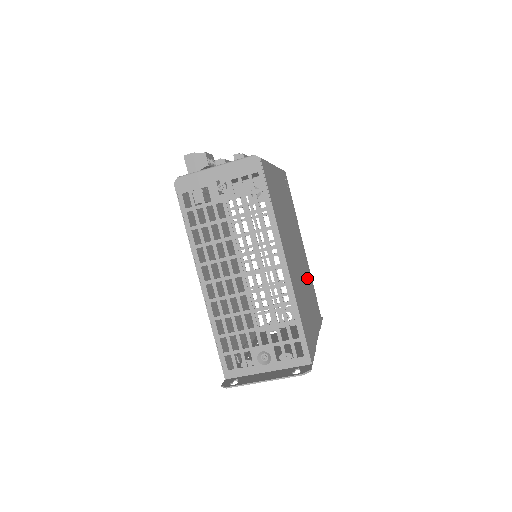
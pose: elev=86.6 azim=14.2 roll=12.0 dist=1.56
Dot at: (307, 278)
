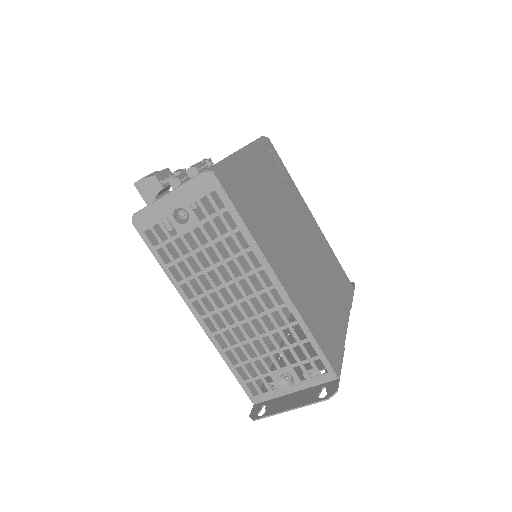
Dot at: (322, 257)
